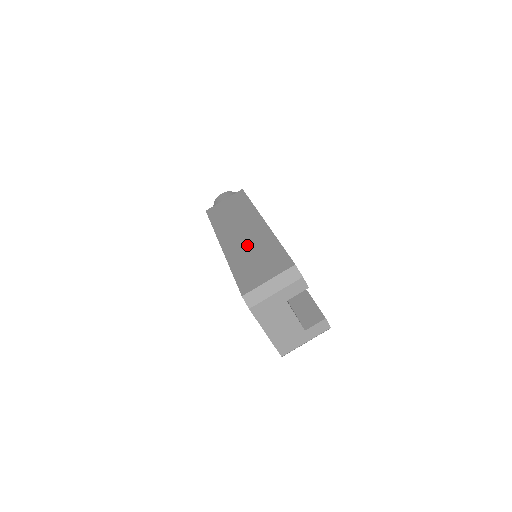
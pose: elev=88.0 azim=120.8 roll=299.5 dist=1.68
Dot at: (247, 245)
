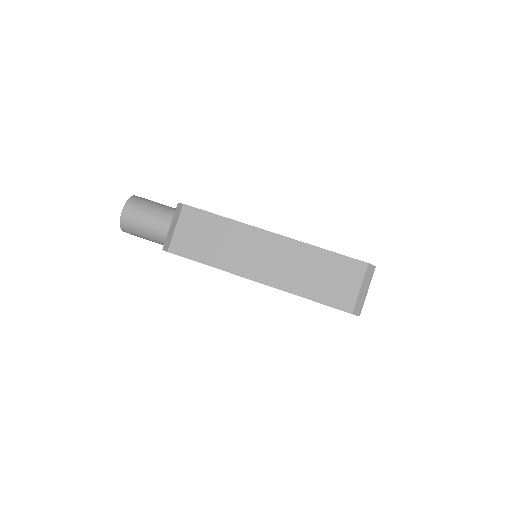
Dot at: (292, 268)
